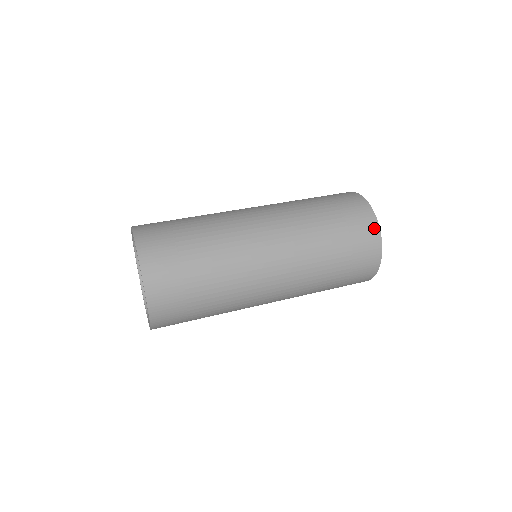
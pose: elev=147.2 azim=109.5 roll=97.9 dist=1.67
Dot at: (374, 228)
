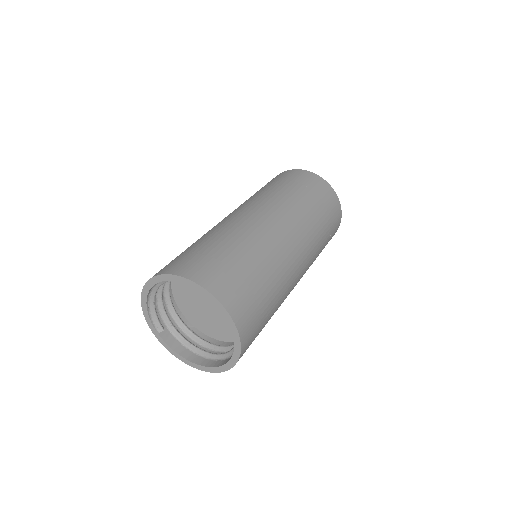
Dot at: (339, 224)
